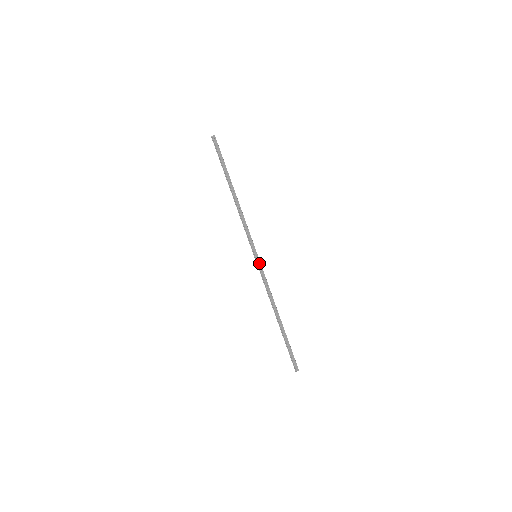
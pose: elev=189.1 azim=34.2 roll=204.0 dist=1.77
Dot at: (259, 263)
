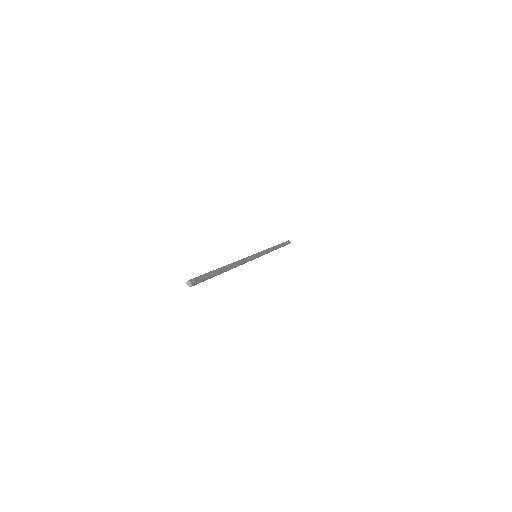
Dot at: (254, 256)
